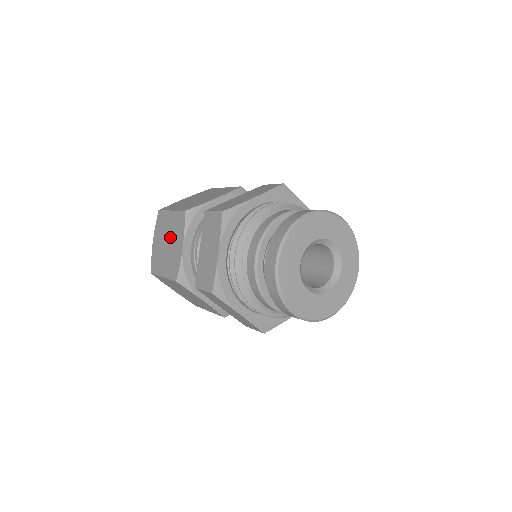
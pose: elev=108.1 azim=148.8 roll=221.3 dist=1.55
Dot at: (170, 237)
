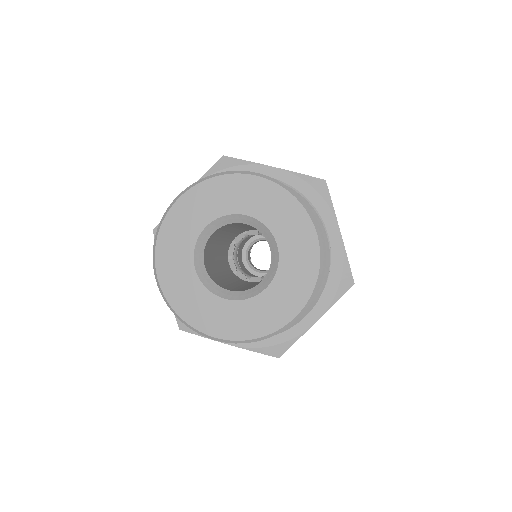
Dot at: occluded
